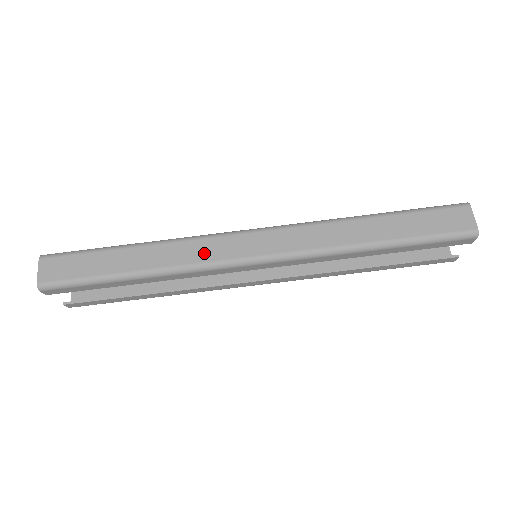
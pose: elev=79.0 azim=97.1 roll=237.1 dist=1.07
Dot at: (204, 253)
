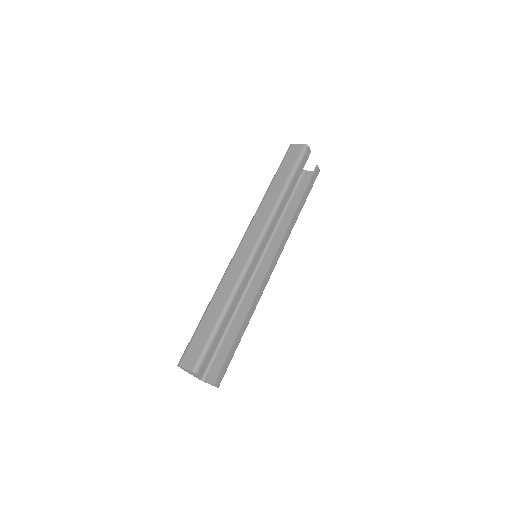
Dot at: (236, 270)
